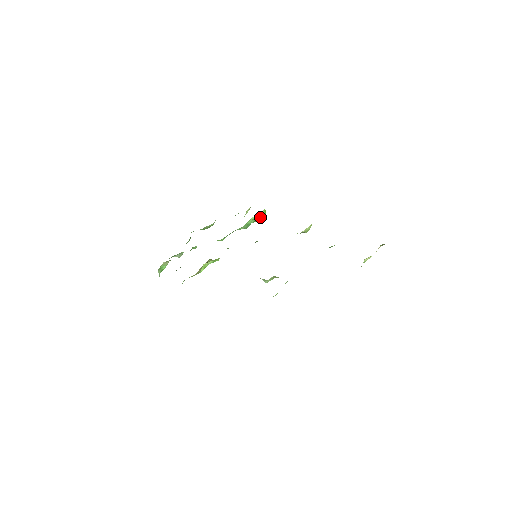
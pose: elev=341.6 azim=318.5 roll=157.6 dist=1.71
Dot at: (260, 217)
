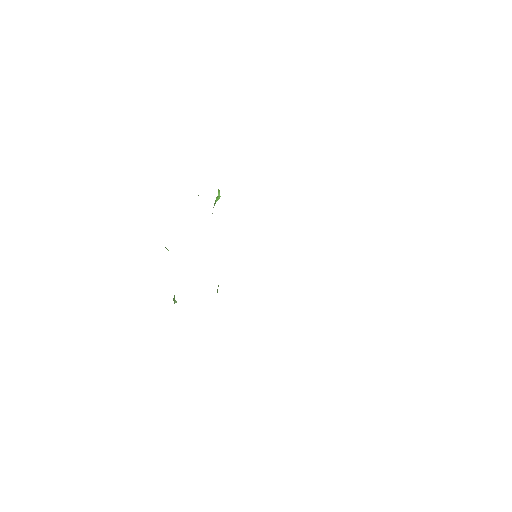
Dot at: (218, 198)
